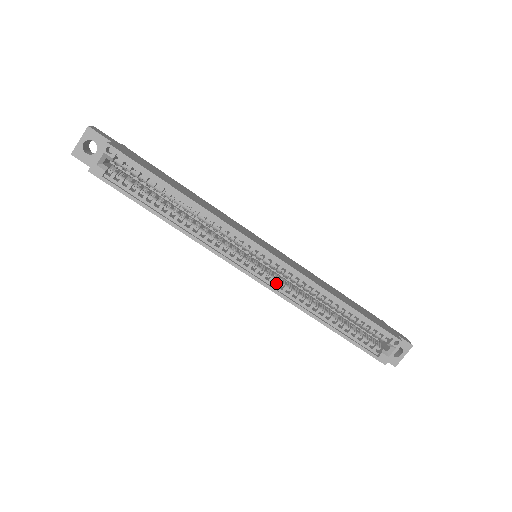
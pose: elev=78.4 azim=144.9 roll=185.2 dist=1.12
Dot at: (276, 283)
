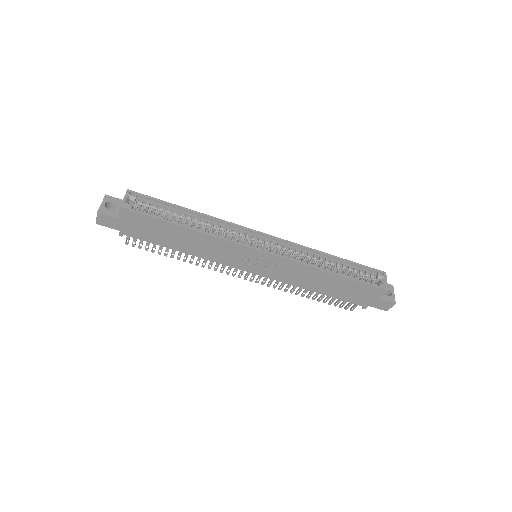
Dot at: (282, 255)
